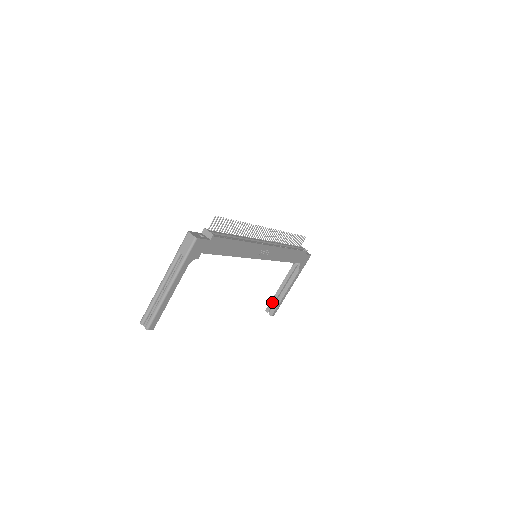
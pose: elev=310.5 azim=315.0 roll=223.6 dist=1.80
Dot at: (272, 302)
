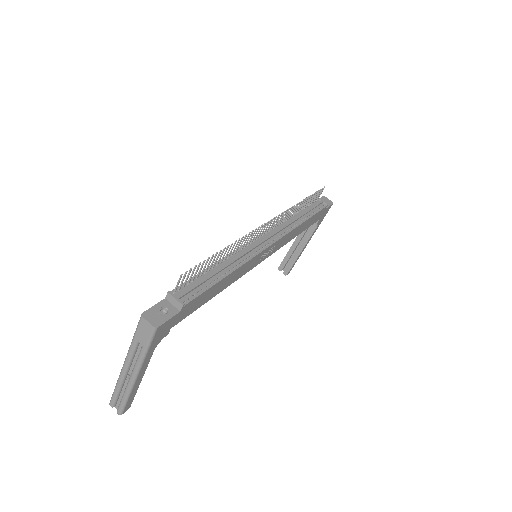
Dot at: (285, 260)
